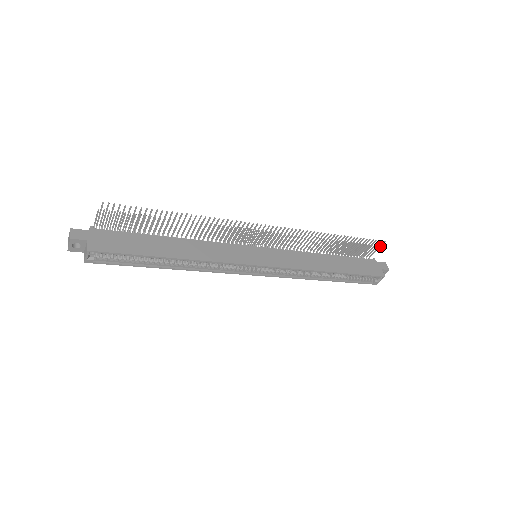
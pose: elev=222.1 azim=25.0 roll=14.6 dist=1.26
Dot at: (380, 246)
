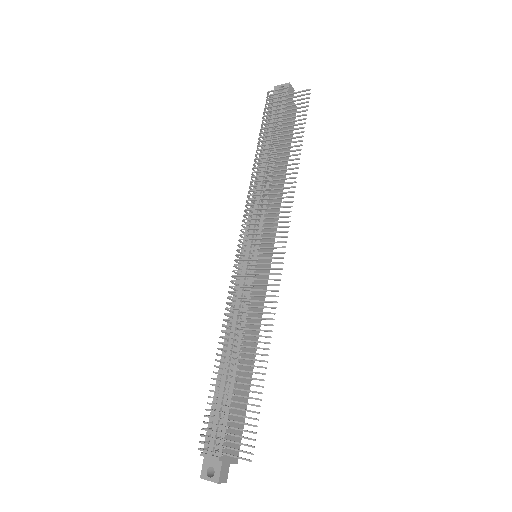
Dot at: occluded
